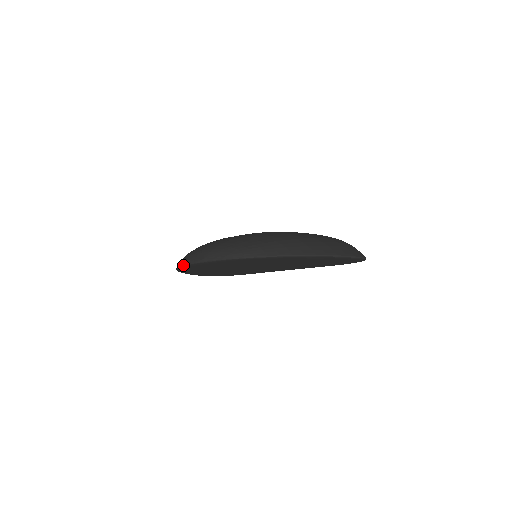
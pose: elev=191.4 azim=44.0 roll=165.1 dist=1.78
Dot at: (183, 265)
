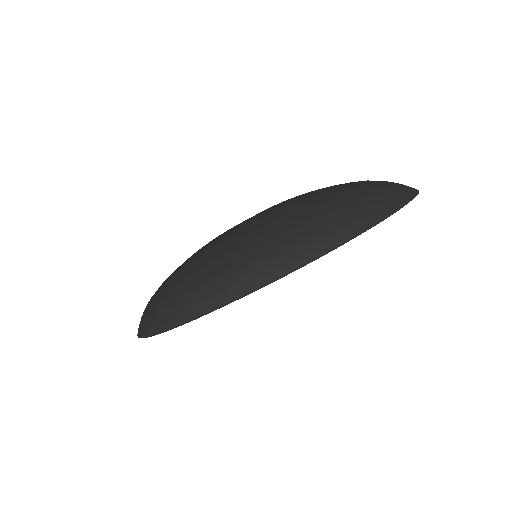
Dot at: (176, 326)
